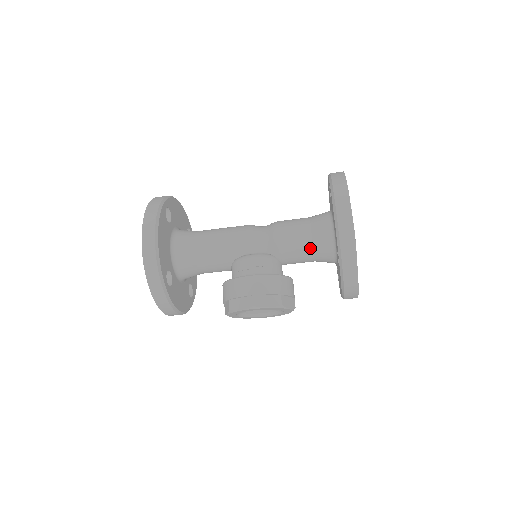
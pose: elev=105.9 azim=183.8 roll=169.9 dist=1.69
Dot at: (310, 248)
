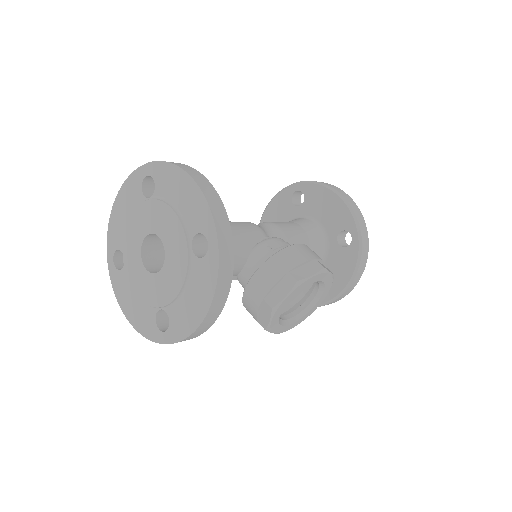
Dot at: (307, 240)
